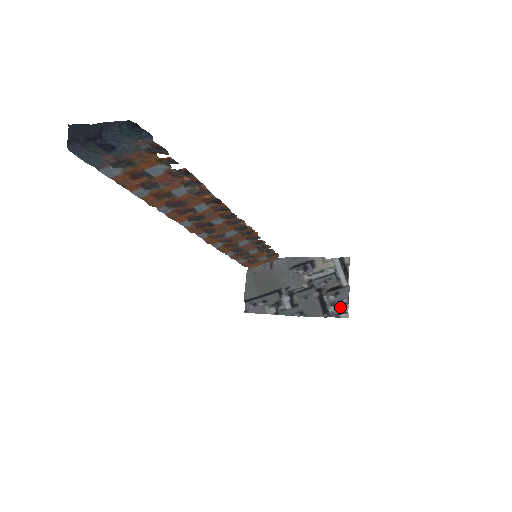
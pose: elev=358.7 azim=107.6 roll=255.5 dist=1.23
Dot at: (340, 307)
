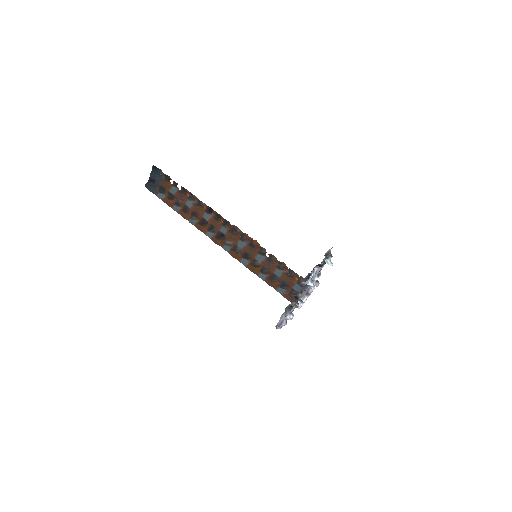
Dot at: (312, 276)
